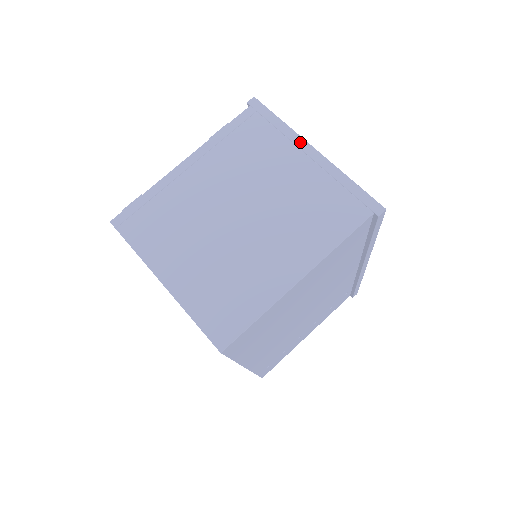
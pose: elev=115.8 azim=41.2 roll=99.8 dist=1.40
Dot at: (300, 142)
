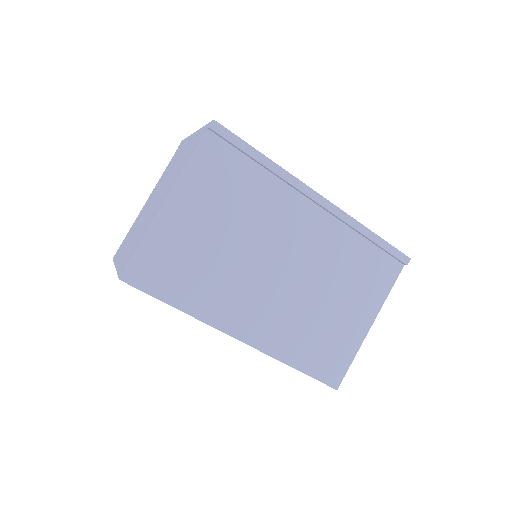
Dot at: (190, 137)
